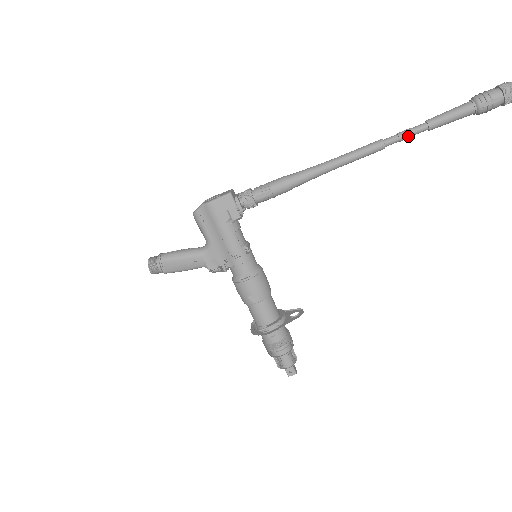
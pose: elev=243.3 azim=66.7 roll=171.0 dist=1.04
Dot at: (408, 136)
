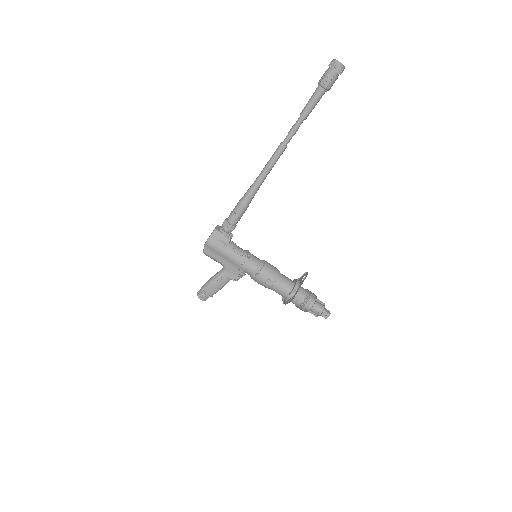
Dot at: (295, 131)
